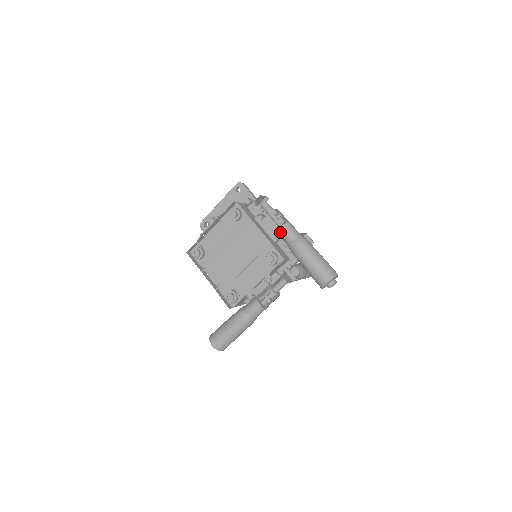
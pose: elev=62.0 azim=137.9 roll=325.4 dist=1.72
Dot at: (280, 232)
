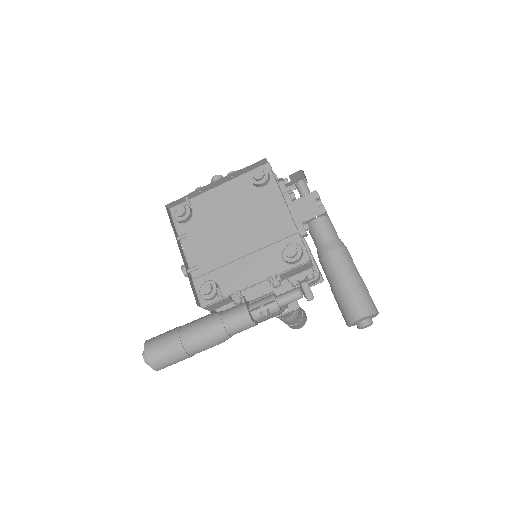
Dot at: (313, 225)
